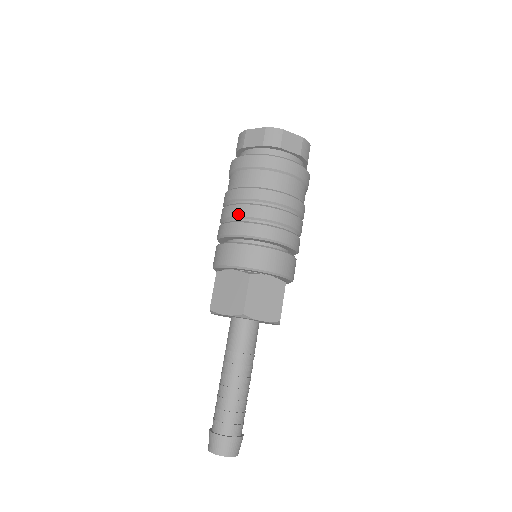
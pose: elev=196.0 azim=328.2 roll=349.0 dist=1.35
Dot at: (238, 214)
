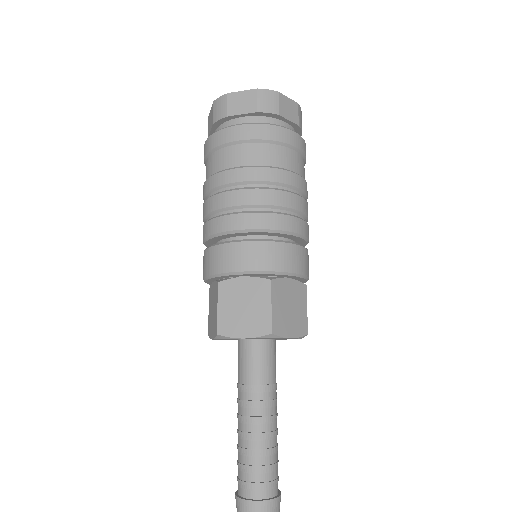
Dot at: (203, 215)
